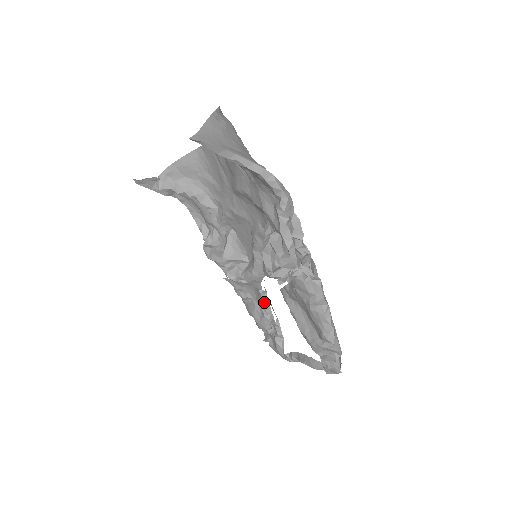
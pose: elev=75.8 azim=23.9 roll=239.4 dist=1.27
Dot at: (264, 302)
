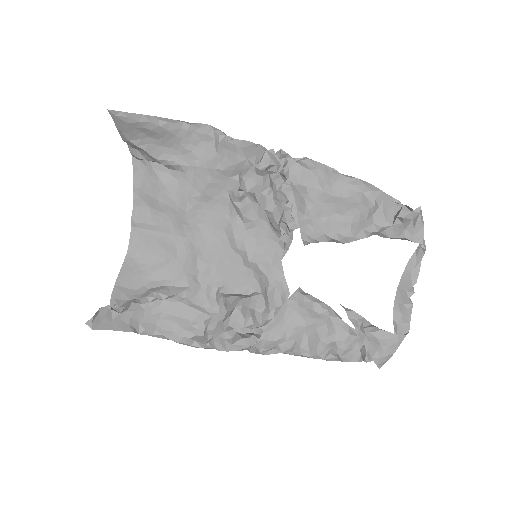
Dot at: (312, 300)
